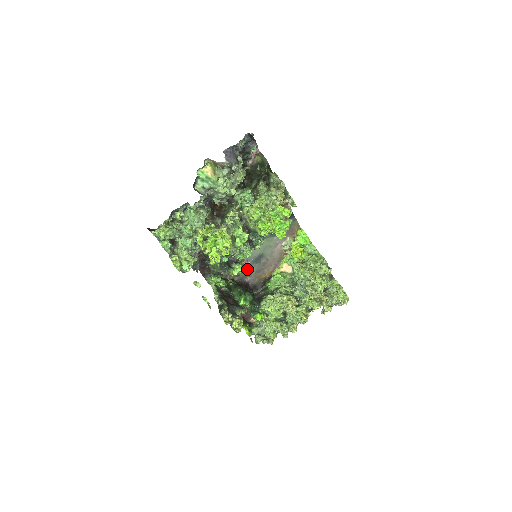
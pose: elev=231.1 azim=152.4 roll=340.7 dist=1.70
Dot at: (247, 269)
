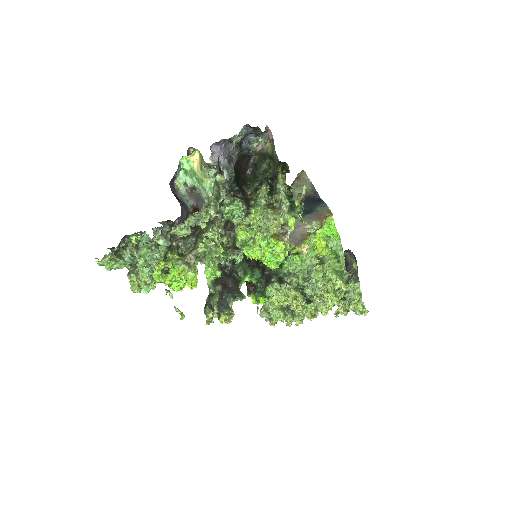
Dot at: occluded
